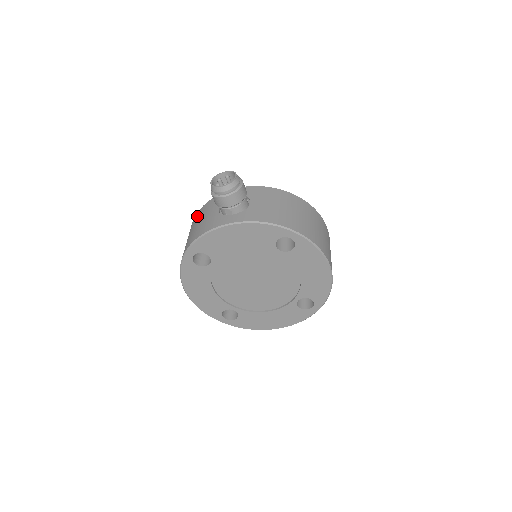
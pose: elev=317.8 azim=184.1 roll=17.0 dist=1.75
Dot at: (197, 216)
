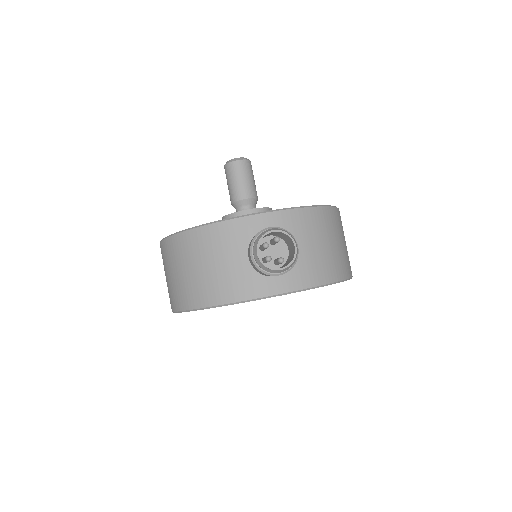
Dot at: (196, 243)
